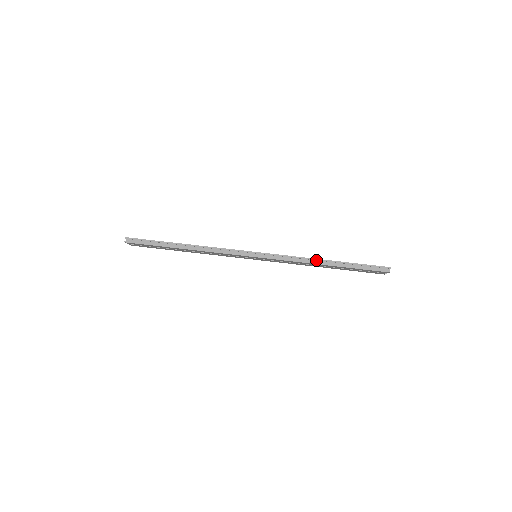
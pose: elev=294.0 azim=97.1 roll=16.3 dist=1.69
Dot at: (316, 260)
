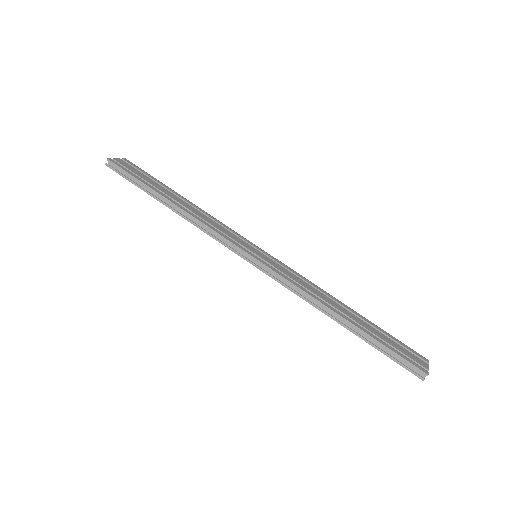
Dot at: (327, 306)
